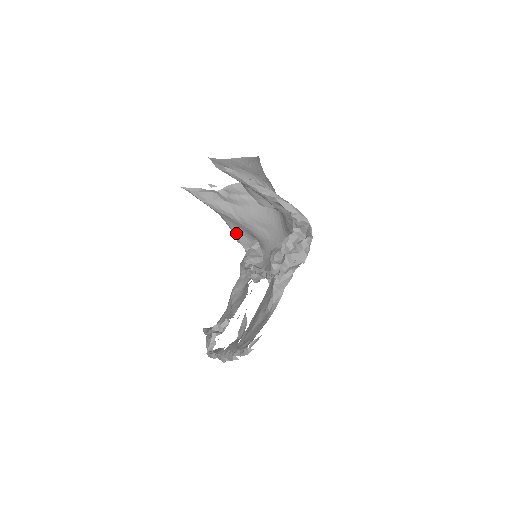
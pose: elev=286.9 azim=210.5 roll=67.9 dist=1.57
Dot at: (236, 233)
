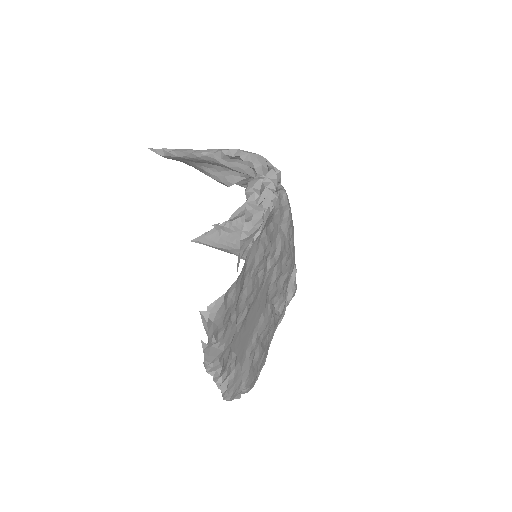
Dot at: occluded
